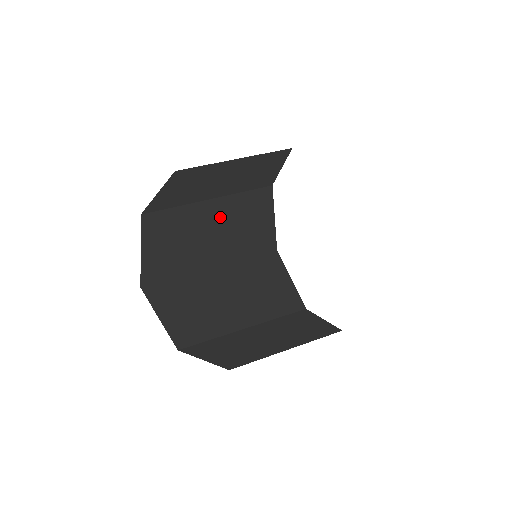
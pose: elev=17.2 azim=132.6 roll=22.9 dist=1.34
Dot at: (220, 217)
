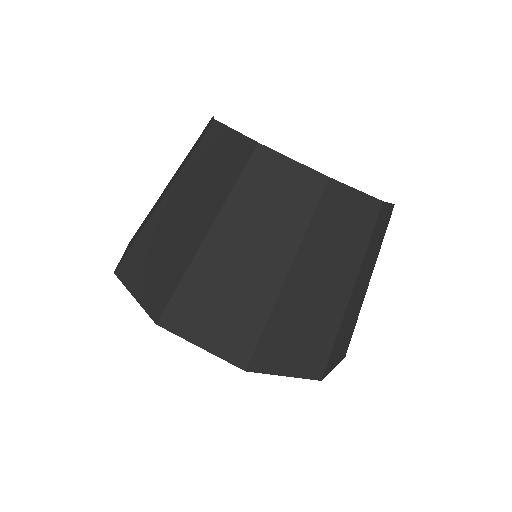
Dot at: occluded
